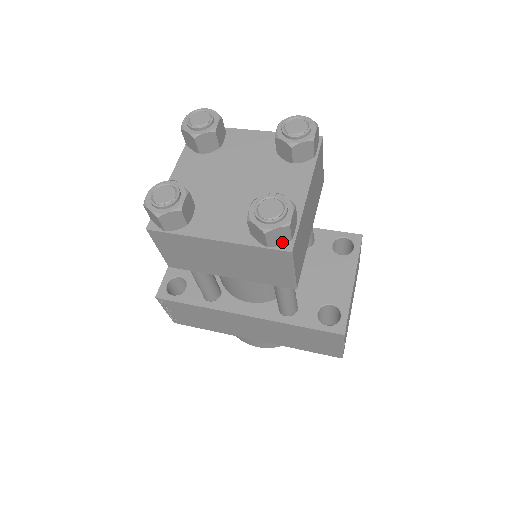
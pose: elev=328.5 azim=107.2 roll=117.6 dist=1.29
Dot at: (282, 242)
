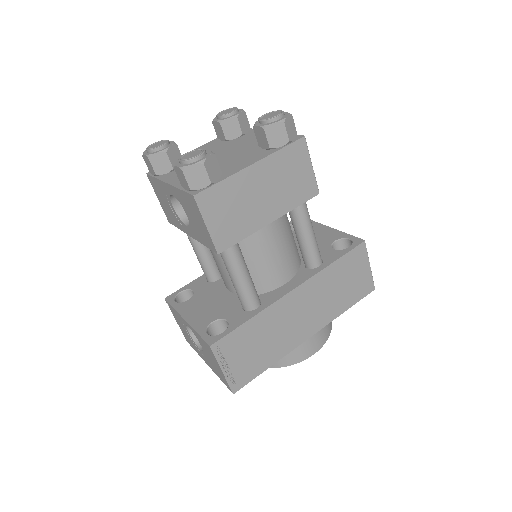
Dot at: (294, 136)
